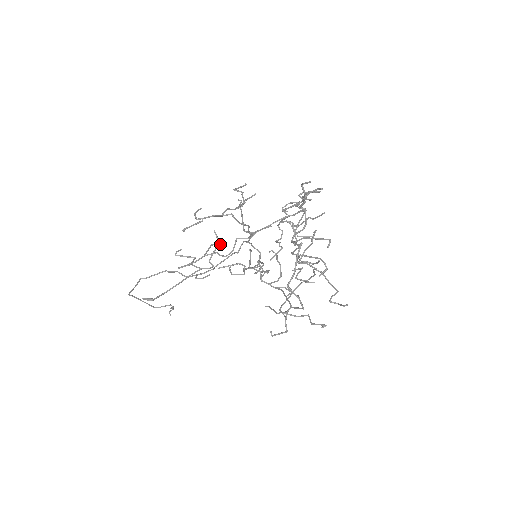
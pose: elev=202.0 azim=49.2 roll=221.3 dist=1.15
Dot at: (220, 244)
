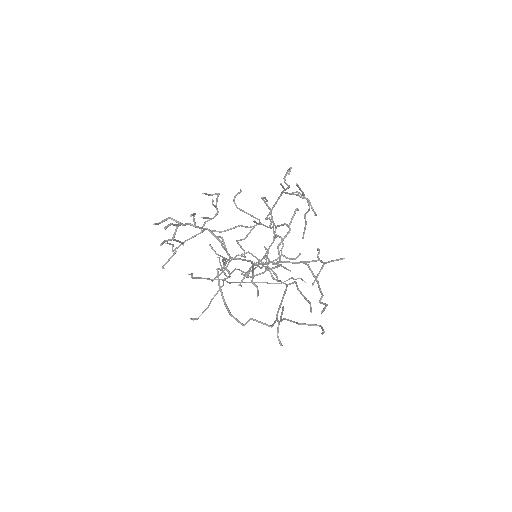
Dot at: (217, 257)
